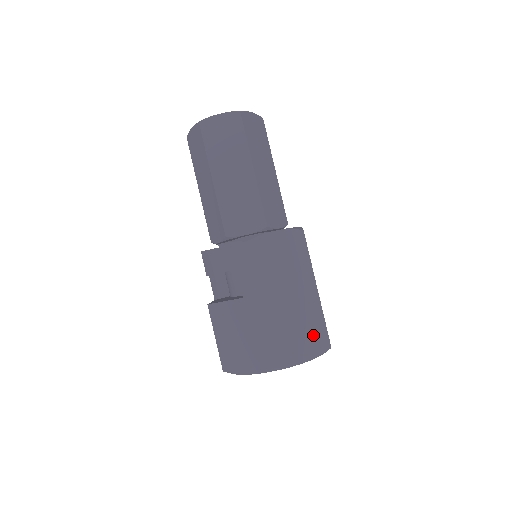
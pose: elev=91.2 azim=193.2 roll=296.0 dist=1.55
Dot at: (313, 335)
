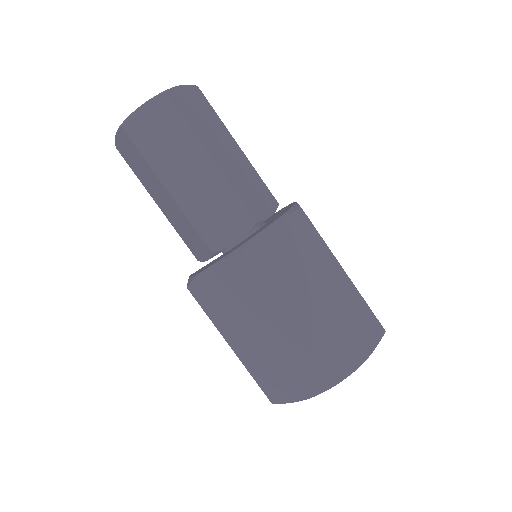
Dot at: (303, 373)
